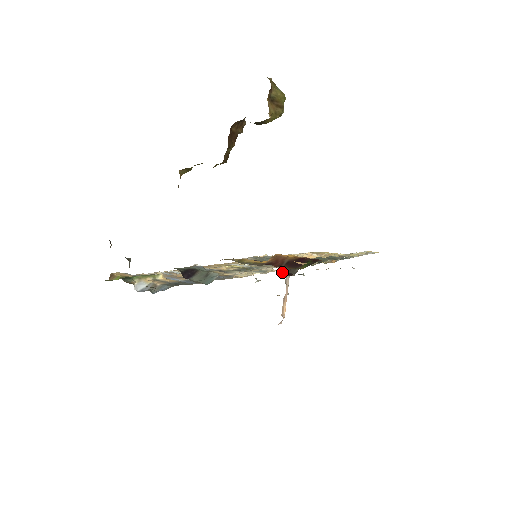
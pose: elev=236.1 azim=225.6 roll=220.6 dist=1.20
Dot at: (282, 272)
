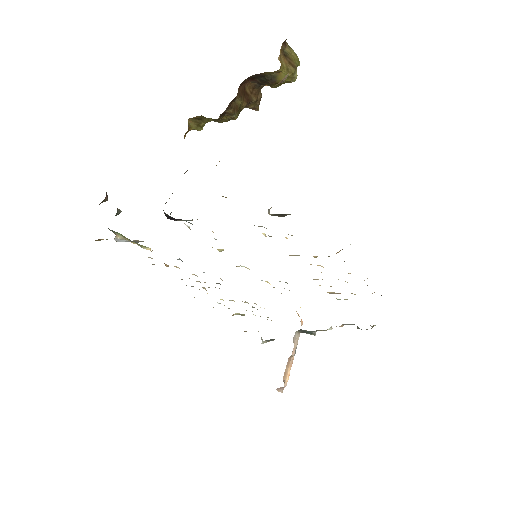
Dot at: (270, 214)
